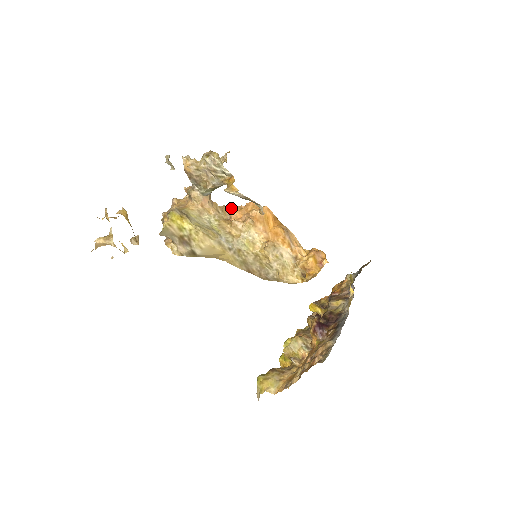
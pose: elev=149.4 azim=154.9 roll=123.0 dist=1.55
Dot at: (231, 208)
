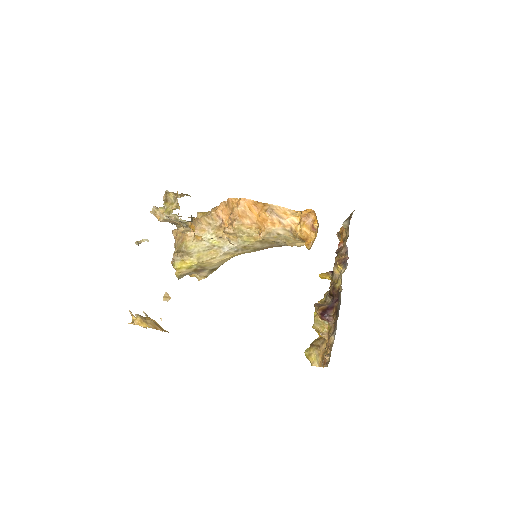
Dot at: (218, 211)
